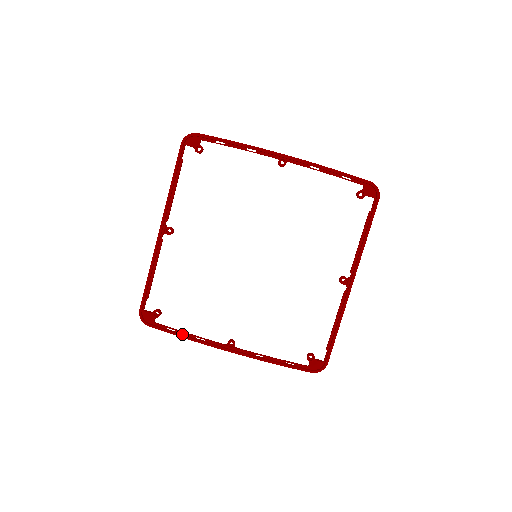
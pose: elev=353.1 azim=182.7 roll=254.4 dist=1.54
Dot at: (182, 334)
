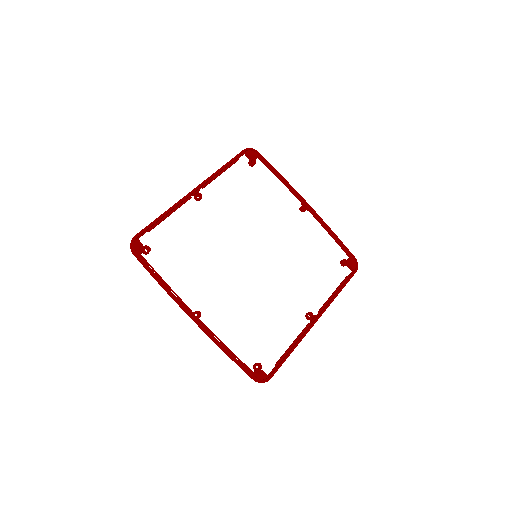
Dot at: (160, 279)
